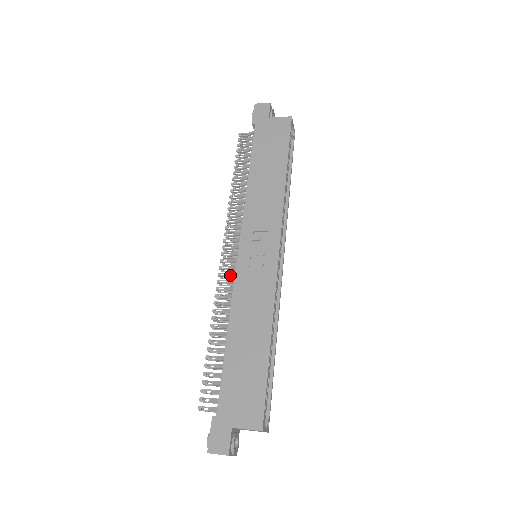
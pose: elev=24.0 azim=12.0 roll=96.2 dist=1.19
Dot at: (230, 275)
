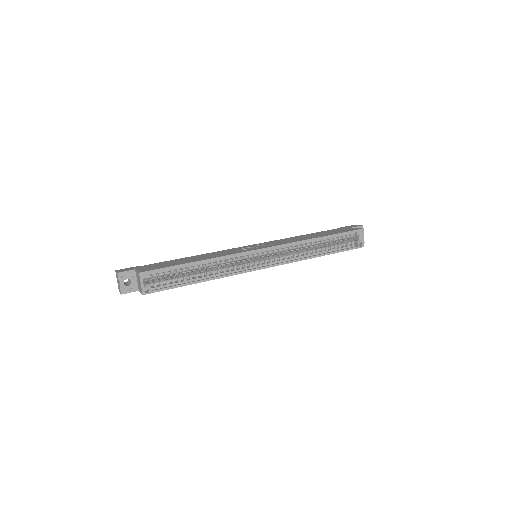
Dot at: occluded
